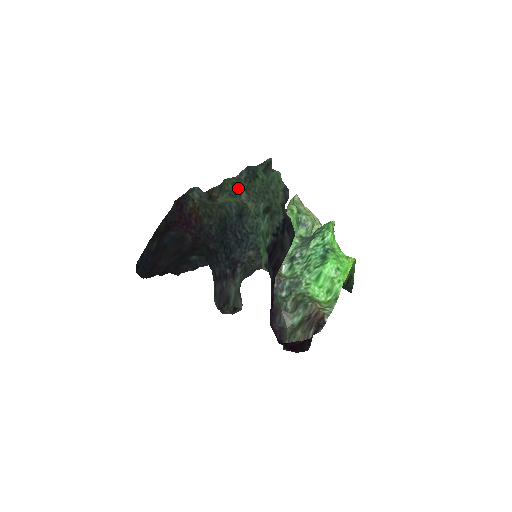
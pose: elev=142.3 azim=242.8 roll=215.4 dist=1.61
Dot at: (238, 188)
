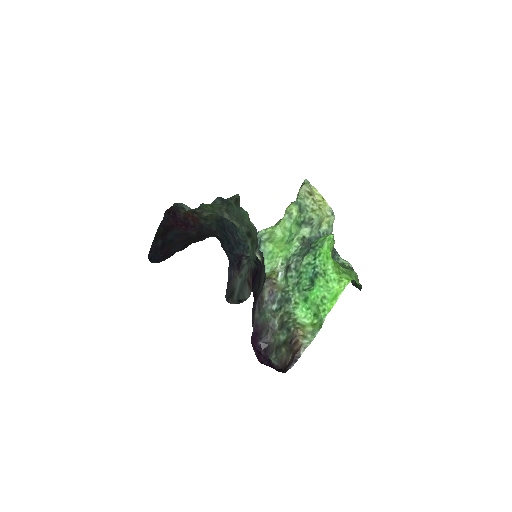
Dot at: (218, 209)
